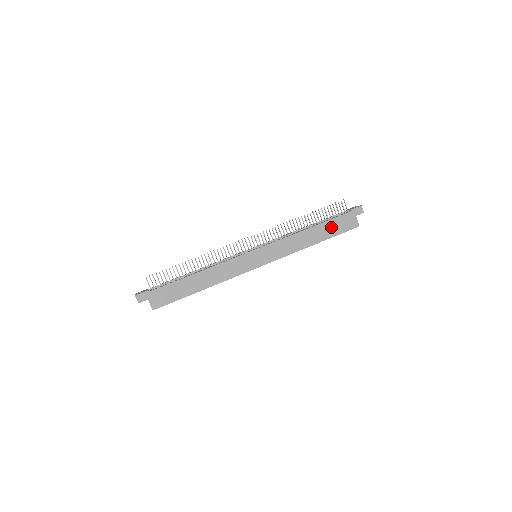
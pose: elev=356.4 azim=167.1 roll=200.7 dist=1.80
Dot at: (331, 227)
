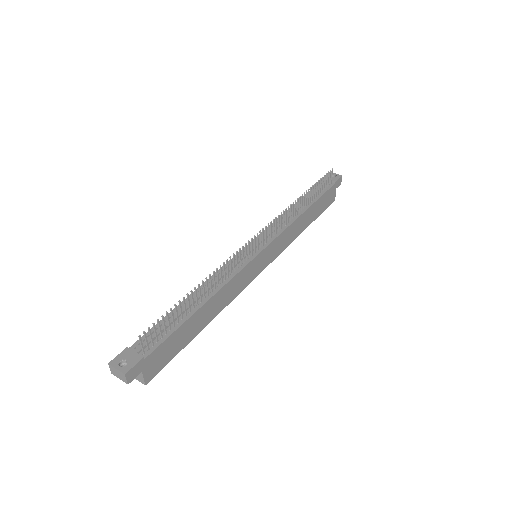
Dot at: (320, 205)
